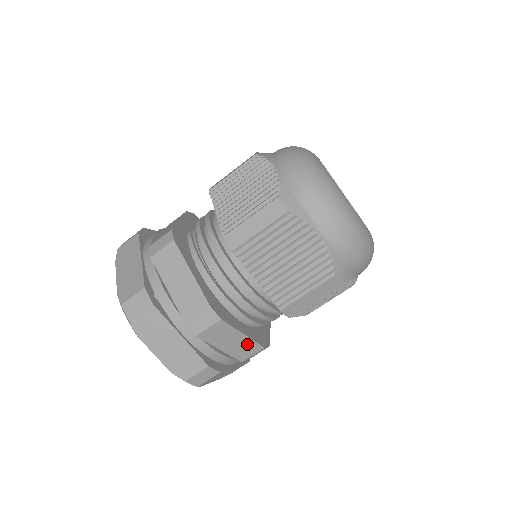
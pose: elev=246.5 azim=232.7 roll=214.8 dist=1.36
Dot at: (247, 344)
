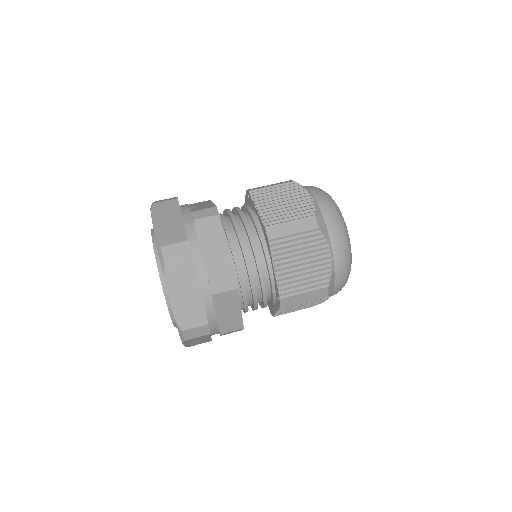
Dot at: (236, 319)
